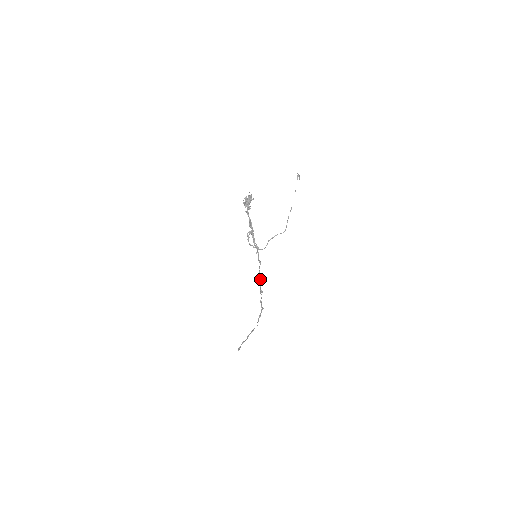
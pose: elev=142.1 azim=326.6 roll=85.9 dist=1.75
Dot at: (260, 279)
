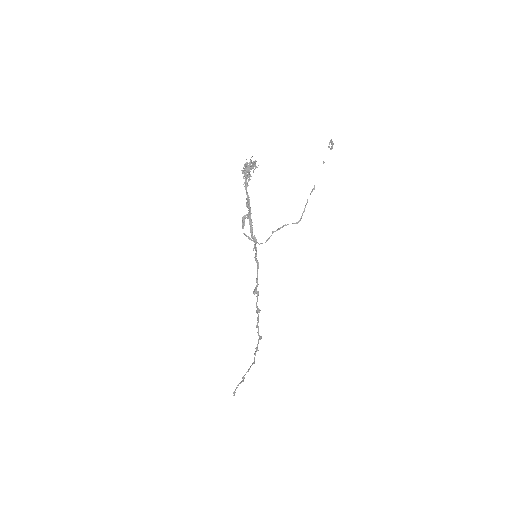
Dot at: occluded
